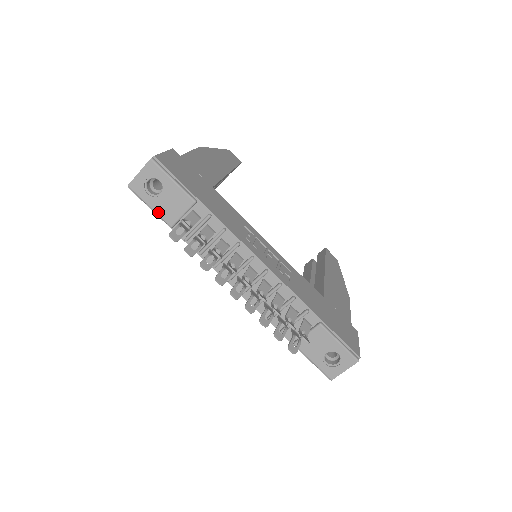
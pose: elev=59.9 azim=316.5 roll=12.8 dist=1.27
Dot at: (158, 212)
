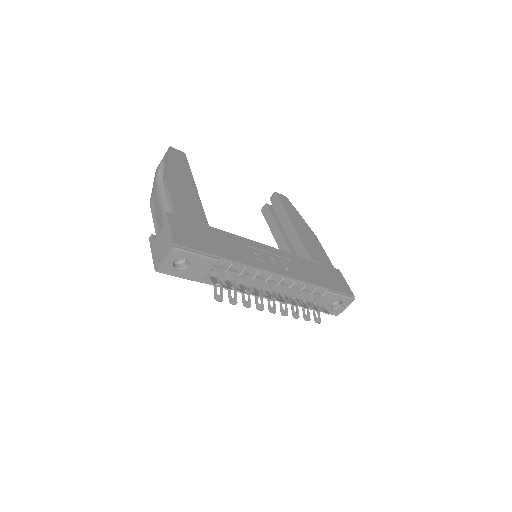
Dot at: (188, 278)
